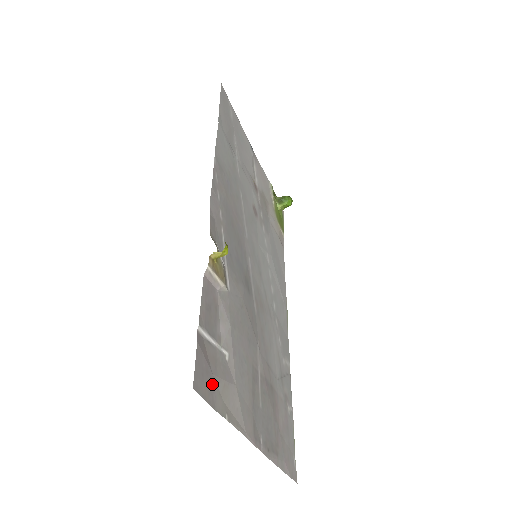
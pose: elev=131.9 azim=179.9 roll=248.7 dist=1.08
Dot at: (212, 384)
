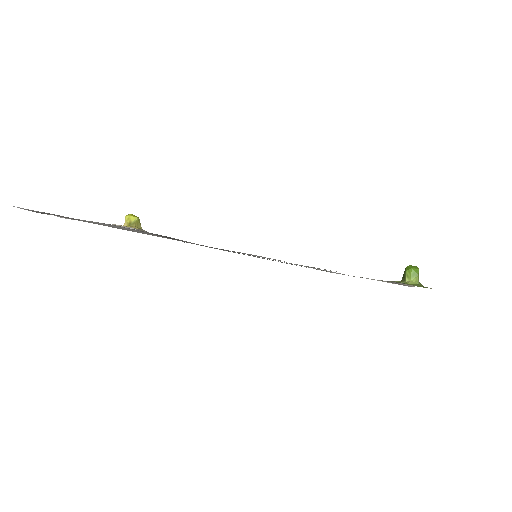
Dot at: occluded
